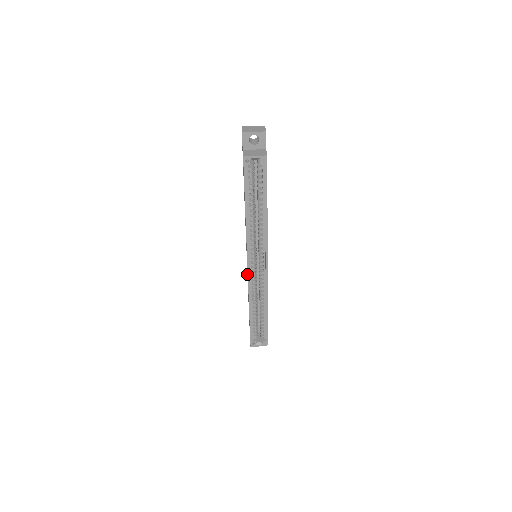
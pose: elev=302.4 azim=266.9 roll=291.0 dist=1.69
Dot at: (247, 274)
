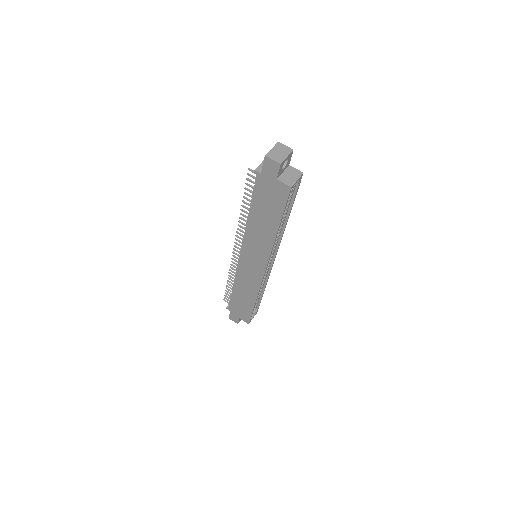
Dot at: (243, 275)
